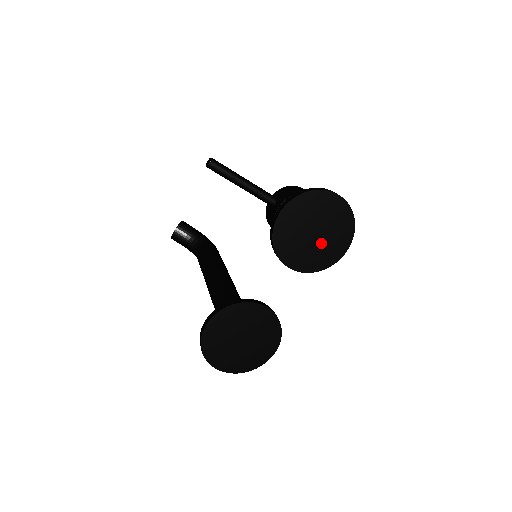
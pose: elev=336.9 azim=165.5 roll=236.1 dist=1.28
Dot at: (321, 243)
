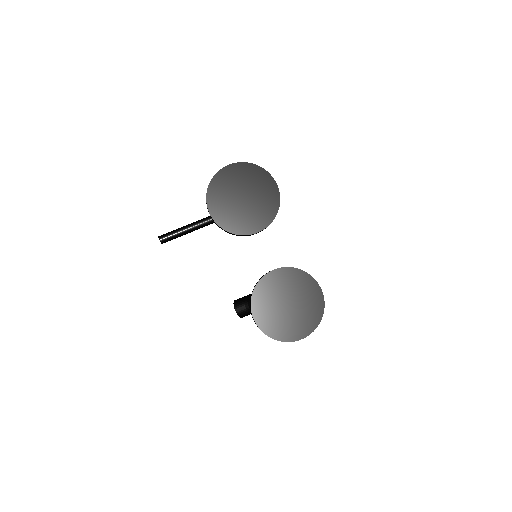
Dot at: (255, 199)
